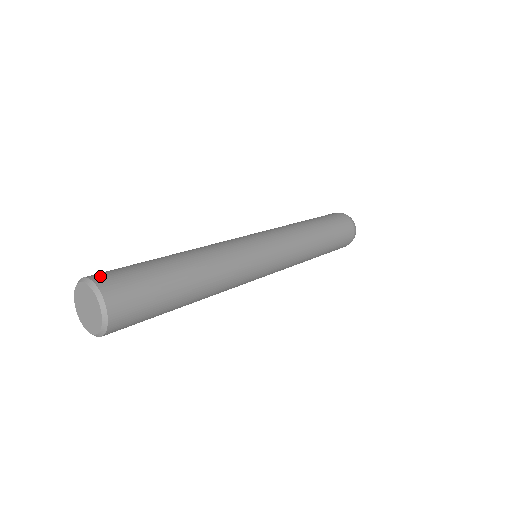
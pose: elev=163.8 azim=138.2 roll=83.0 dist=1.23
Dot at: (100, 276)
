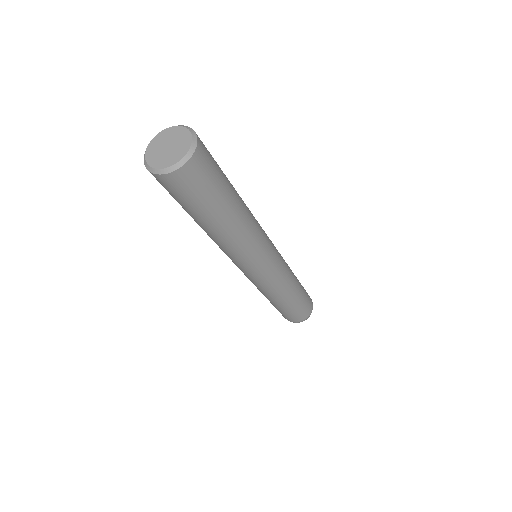
Dot at: occluded
